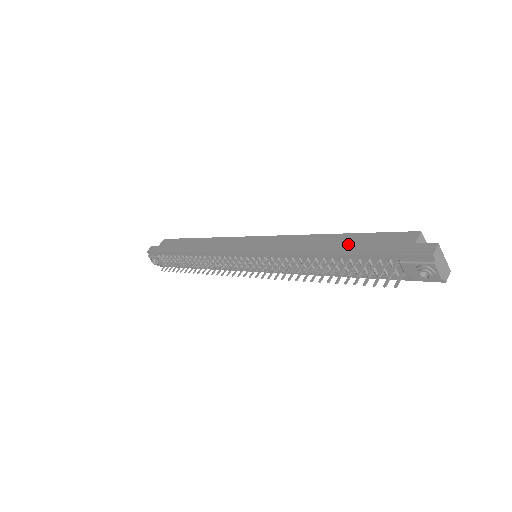
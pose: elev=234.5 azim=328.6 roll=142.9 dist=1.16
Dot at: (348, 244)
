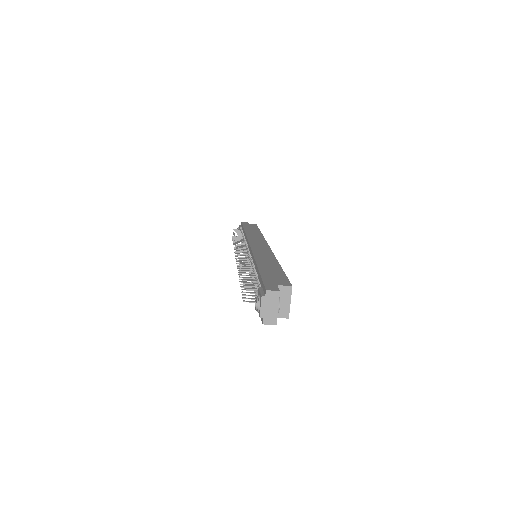
Dot at: (269, 268)
